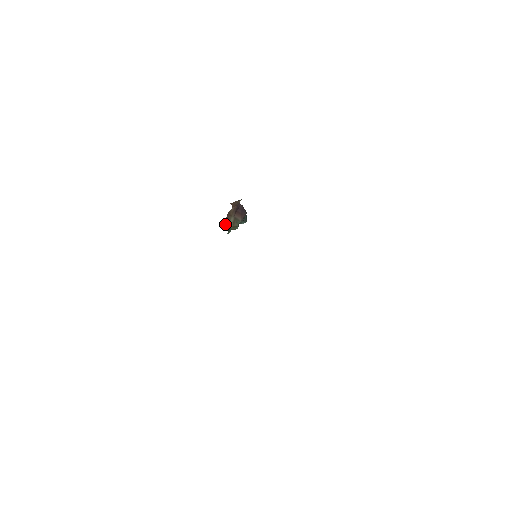
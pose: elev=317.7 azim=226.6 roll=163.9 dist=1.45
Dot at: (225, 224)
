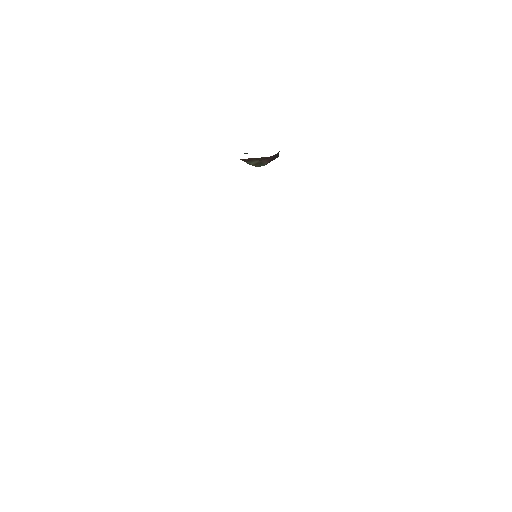
Dot at: (245, 160)
